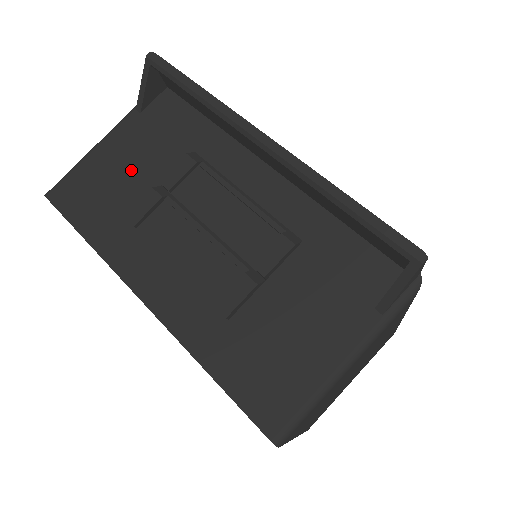
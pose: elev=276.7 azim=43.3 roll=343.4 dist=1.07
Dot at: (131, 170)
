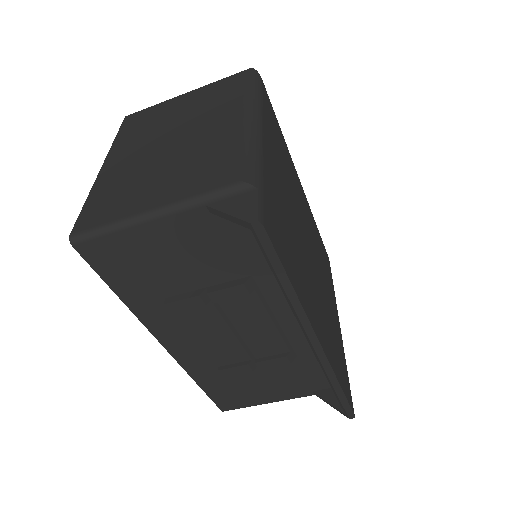
Dot at: (180, 263)
